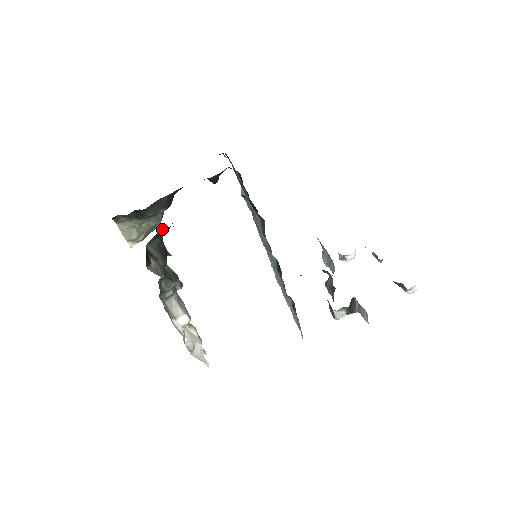
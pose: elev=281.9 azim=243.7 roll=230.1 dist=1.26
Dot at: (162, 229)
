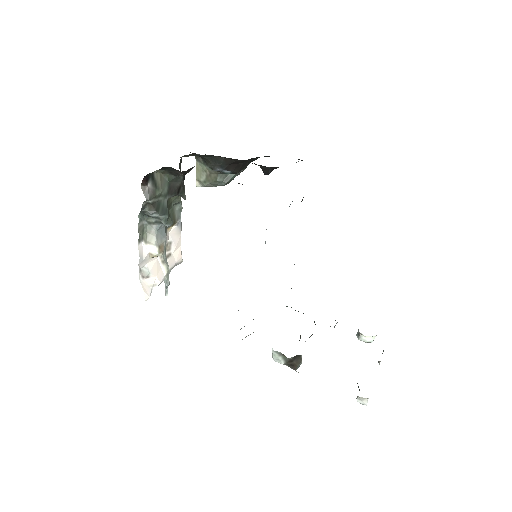
Dot at: occluded
